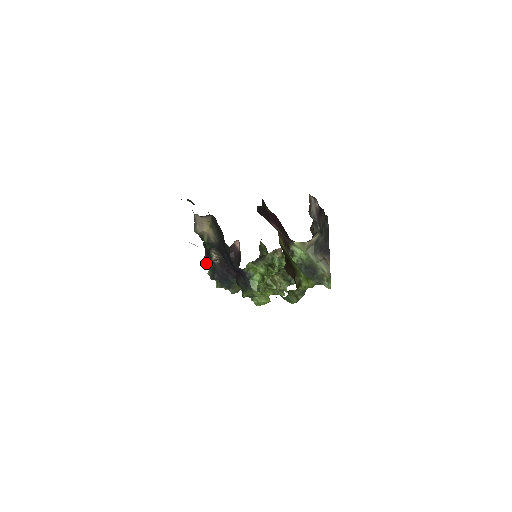
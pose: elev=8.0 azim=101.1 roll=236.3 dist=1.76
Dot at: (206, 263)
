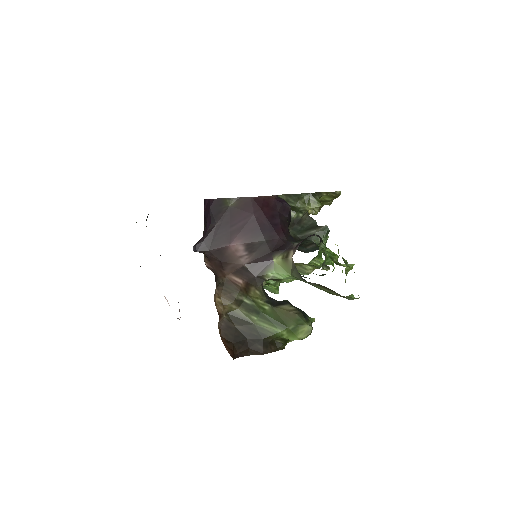
Dot at: occluded
